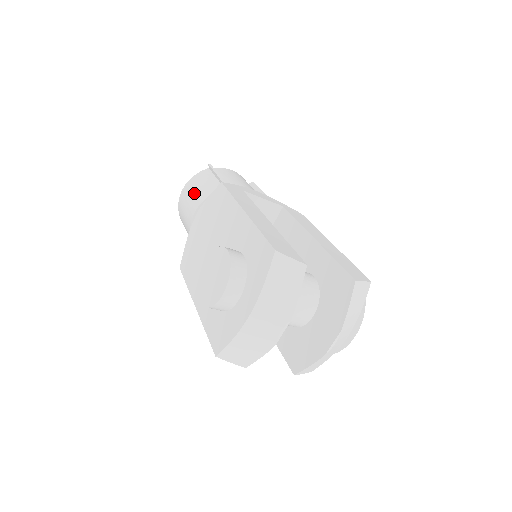
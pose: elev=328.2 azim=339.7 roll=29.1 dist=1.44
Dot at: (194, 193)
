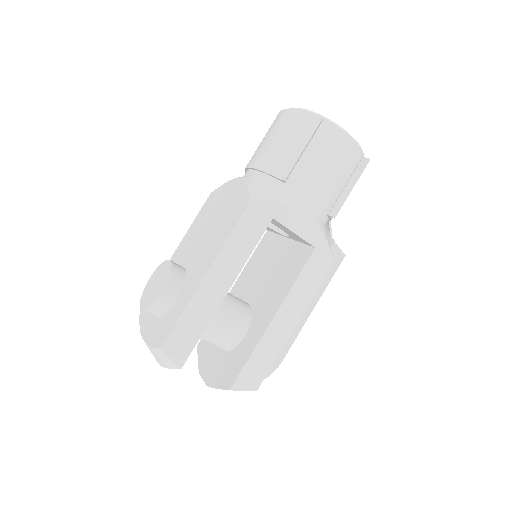
Dot at: (272, 142)
